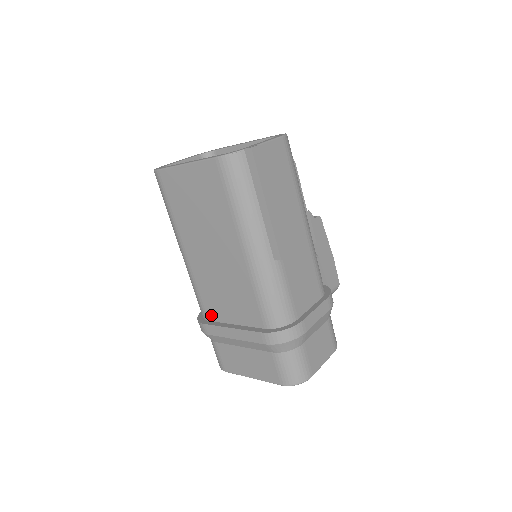
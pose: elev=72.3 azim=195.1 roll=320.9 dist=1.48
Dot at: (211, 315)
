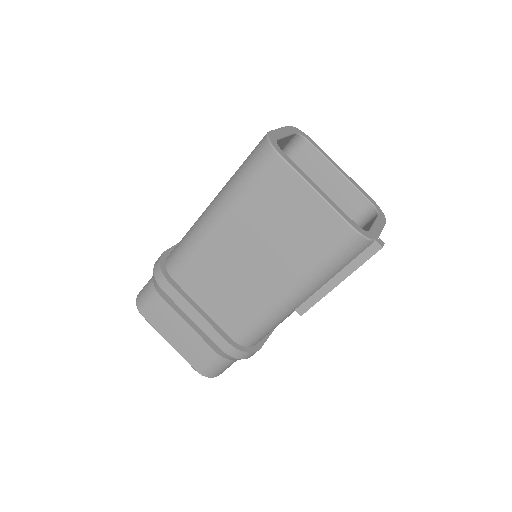
Dot at: (183, 281)
